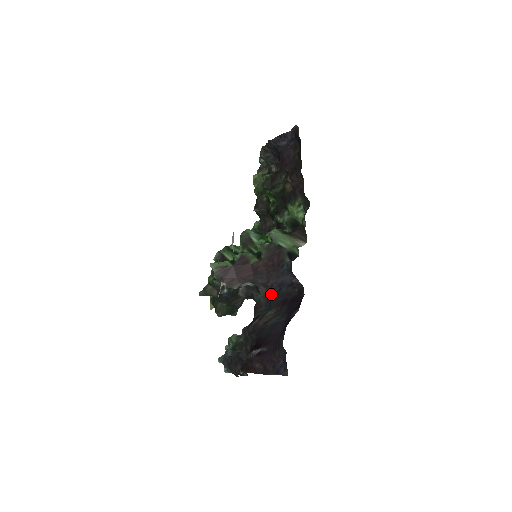
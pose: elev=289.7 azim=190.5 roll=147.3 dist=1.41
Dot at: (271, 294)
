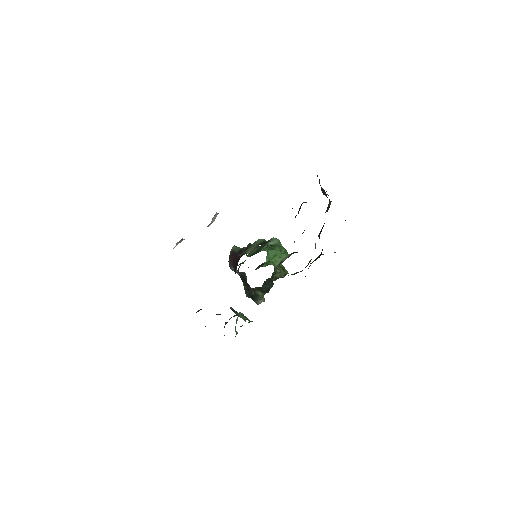
Dot at: occluded
